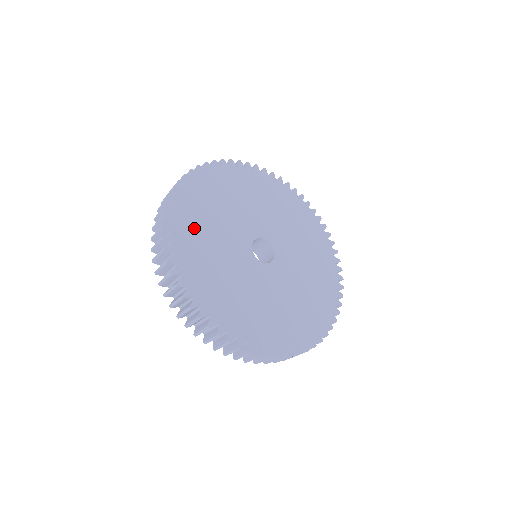
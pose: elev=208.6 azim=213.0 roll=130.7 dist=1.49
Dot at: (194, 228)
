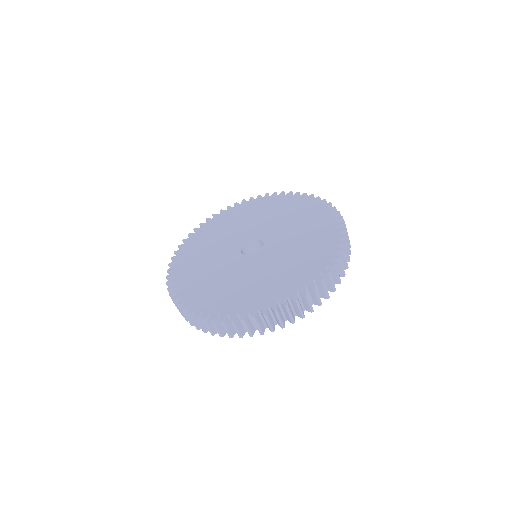
Dot at: (208, 235)
